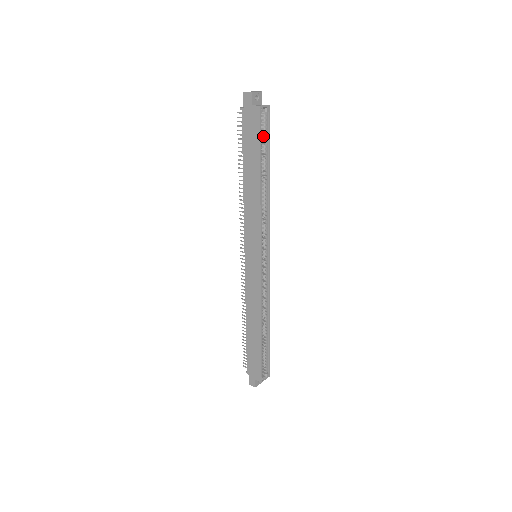
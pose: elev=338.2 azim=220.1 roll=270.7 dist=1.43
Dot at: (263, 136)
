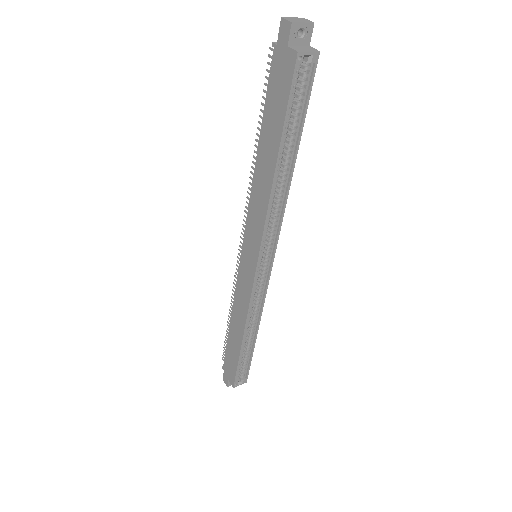
Dot at: (297, 100)
